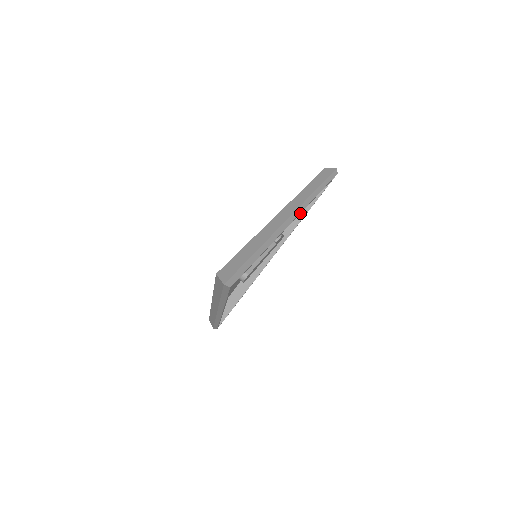
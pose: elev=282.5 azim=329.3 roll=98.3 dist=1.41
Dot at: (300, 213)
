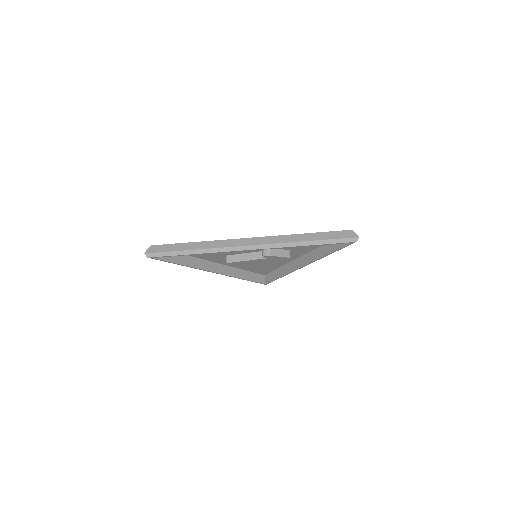
Dot at: (323, 251)
